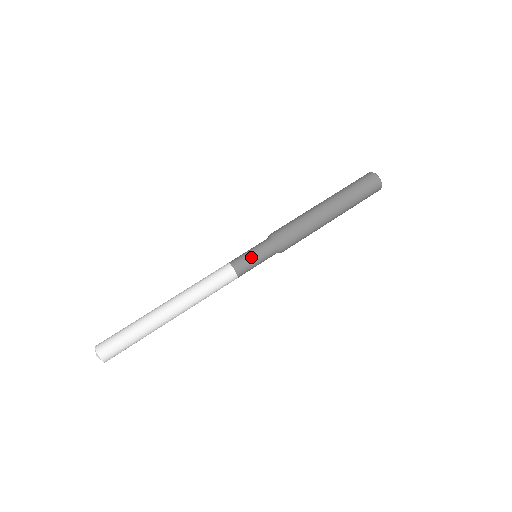
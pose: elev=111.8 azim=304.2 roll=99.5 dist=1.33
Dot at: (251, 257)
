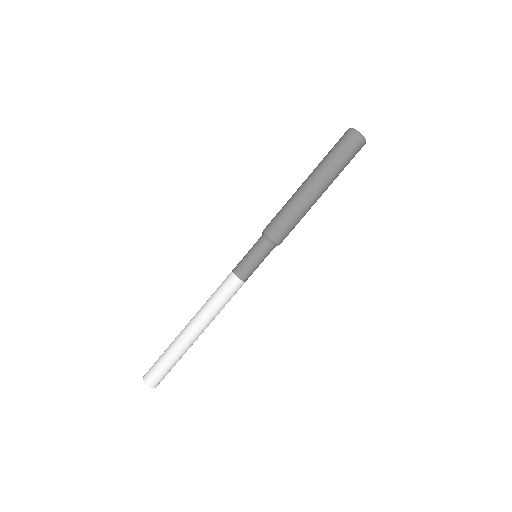
Dot at: occluded
